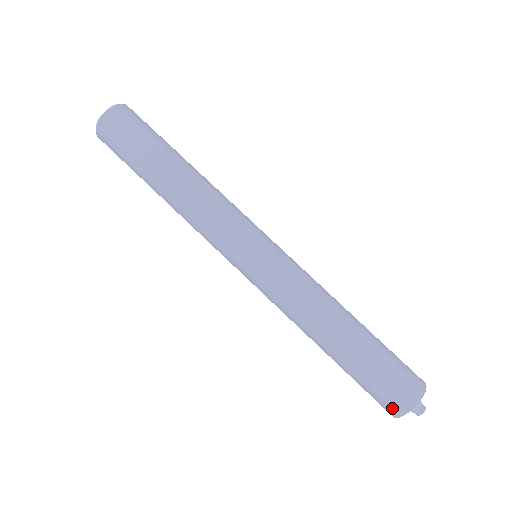
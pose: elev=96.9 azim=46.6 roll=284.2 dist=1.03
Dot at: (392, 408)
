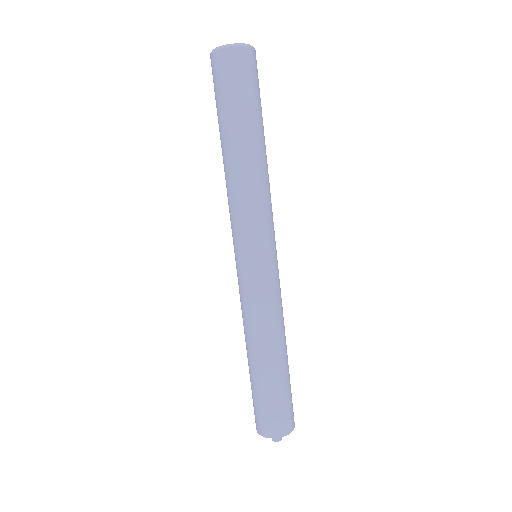
Dot at: (258, 425)
